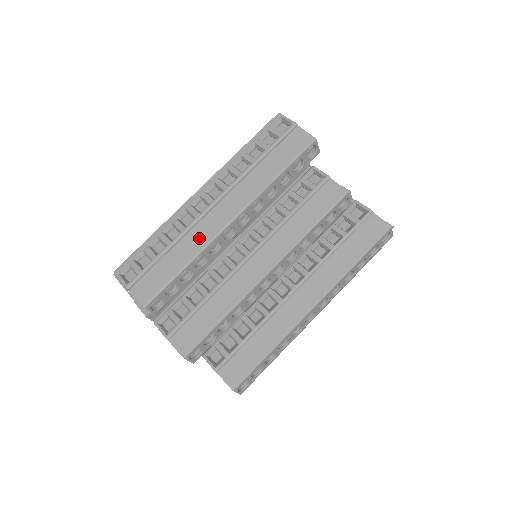
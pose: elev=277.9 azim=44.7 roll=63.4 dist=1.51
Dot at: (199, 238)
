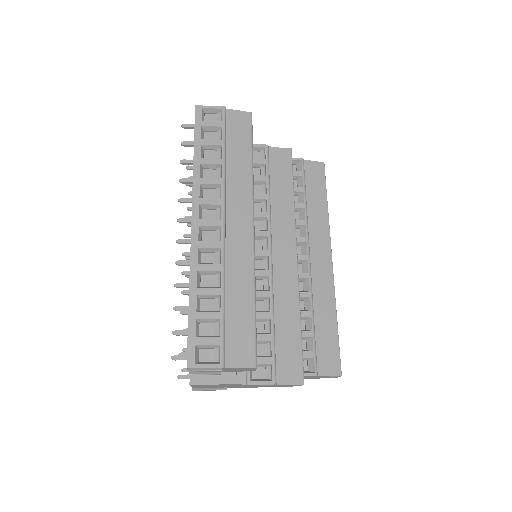
Dot at: (241, 264)
